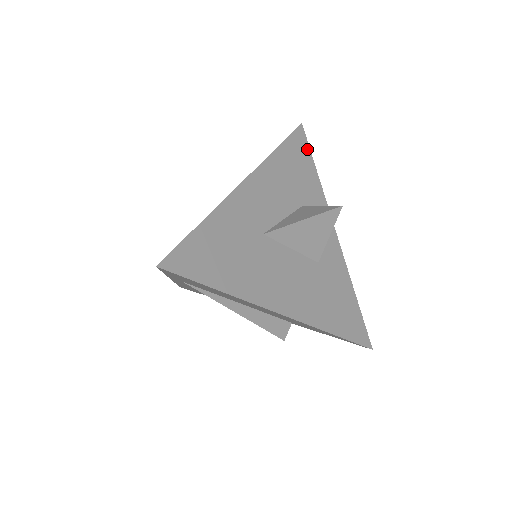
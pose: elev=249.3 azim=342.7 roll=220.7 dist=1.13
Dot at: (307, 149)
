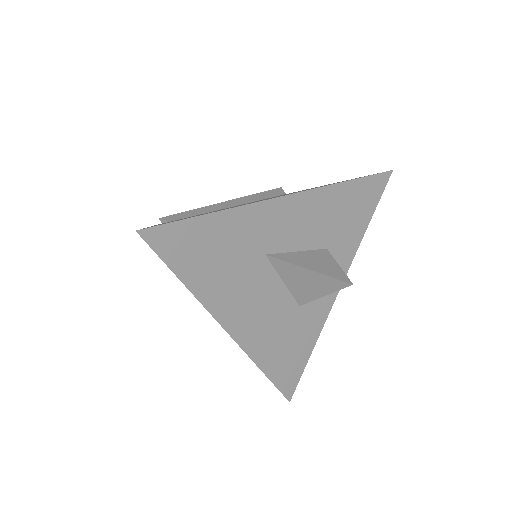
Dot at: (377, 198)
